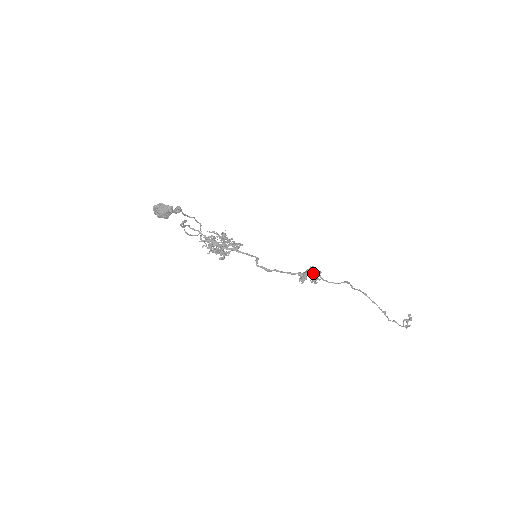
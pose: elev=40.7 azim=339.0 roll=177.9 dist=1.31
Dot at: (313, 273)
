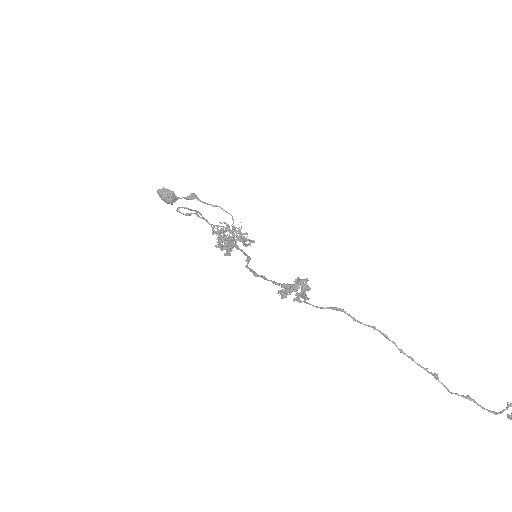
Dot at: (302, 287)
